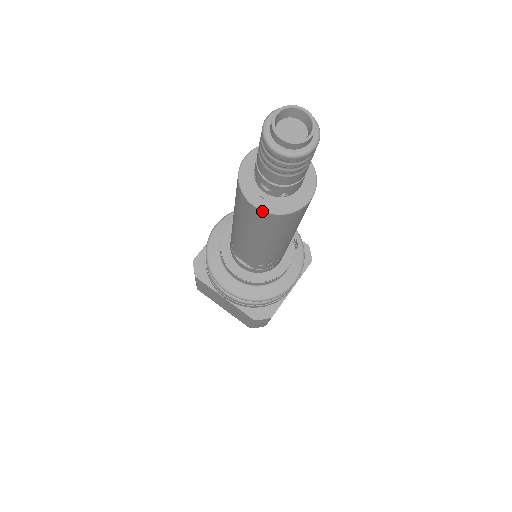
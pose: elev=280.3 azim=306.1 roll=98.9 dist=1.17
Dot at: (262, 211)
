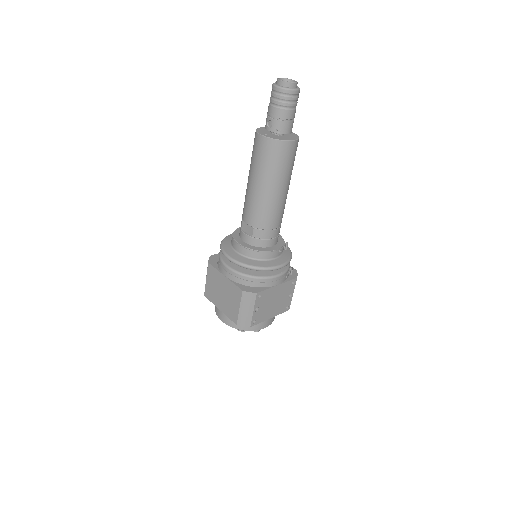
Dot at: (265, 137)
